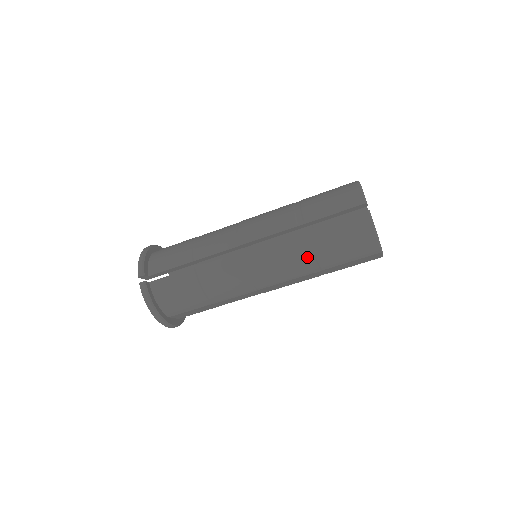
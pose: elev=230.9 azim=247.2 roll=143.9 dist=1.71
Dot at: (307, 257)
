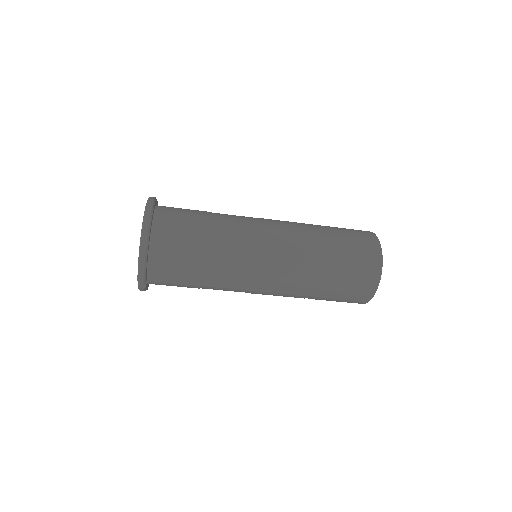
Dot at: occluded
